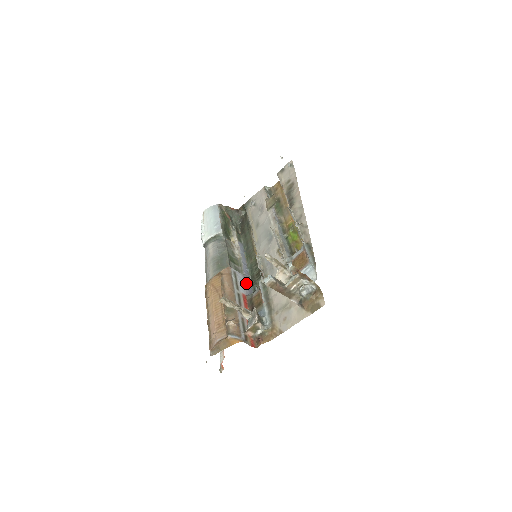
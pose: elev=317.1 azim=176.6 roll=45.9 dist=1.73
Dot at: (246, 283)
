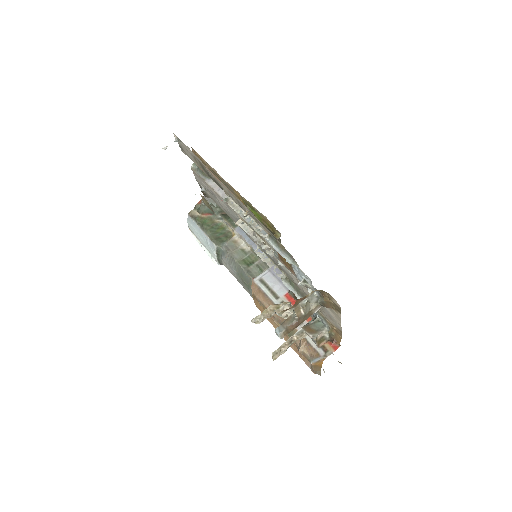
Dot at: occluded
